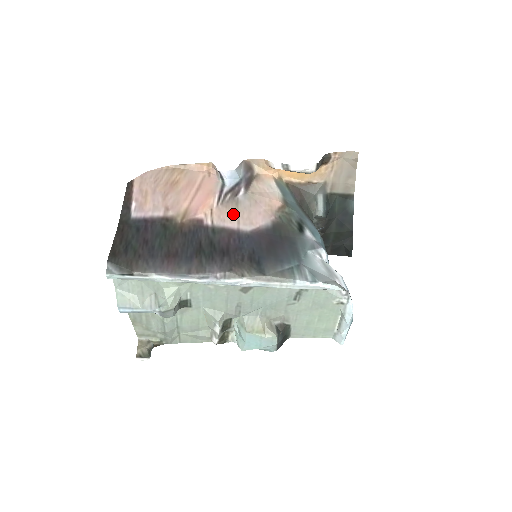
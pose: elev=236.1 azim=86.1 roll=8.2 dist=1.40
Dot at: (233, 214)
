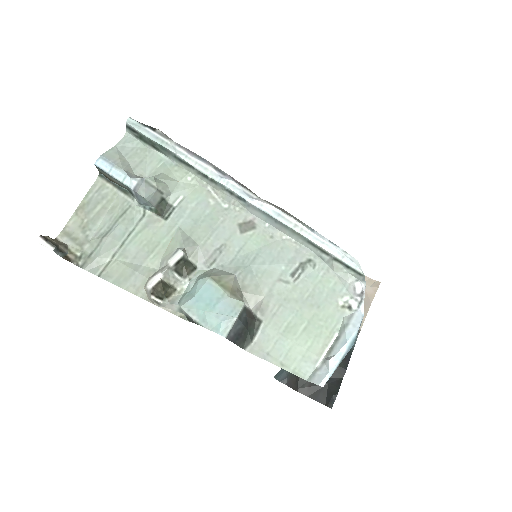
Dot at: occluded
